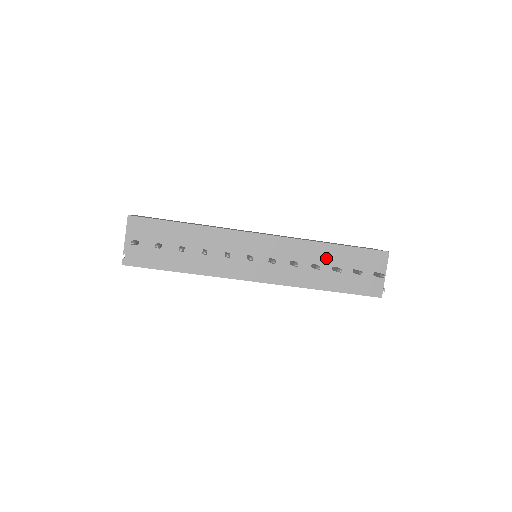
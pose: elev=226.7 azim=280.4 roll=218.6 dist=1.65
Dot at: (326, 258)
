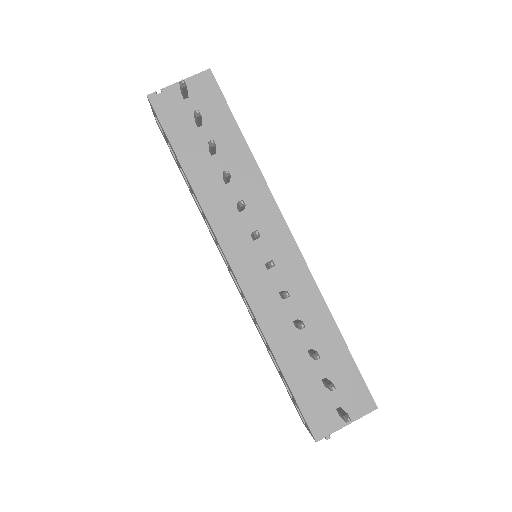
Dot at: (316, 333)
